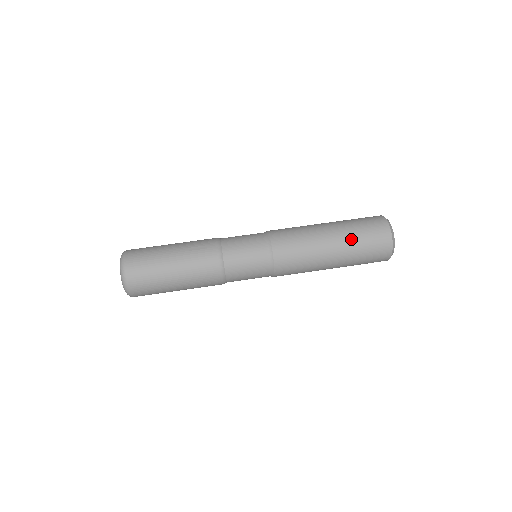
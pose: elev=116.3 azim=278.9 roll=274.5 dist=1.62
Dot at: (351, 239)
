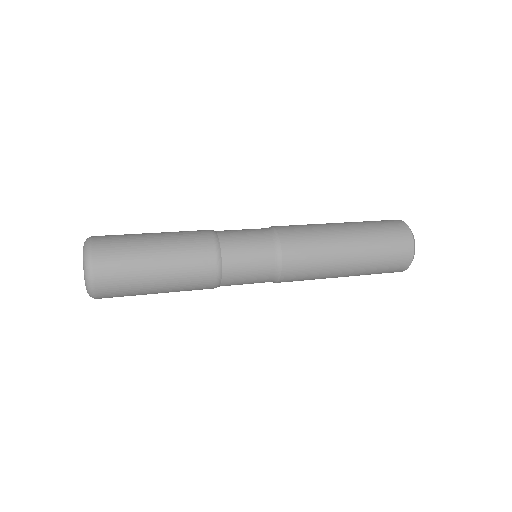
Dot at: (368, 233)
